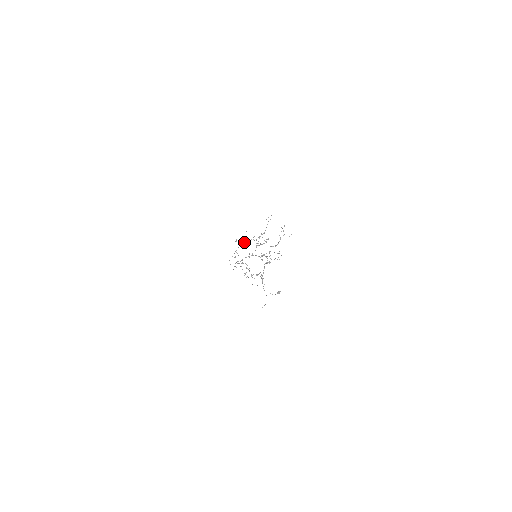
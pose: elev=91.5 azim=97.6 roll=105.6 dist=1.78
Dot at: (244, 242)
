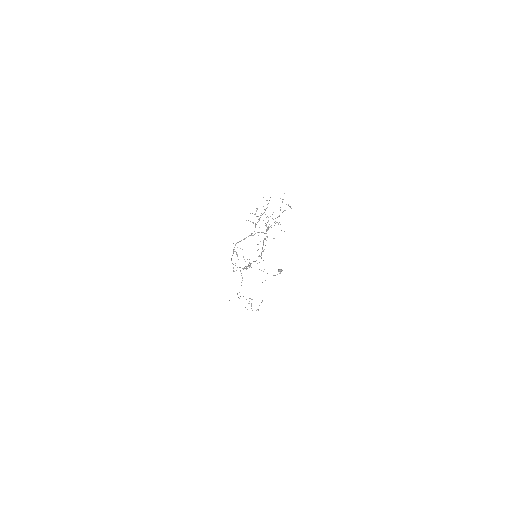
Dot at: occluded
